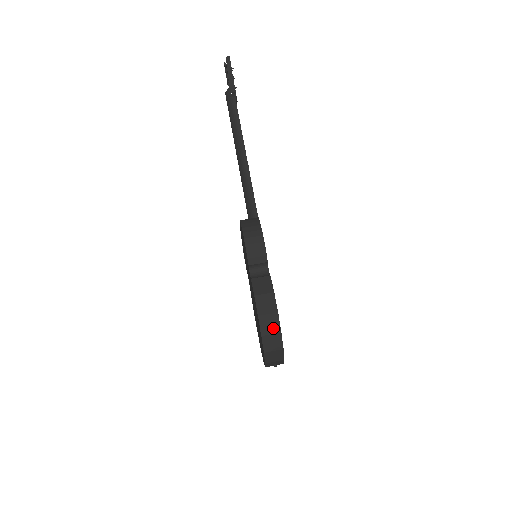
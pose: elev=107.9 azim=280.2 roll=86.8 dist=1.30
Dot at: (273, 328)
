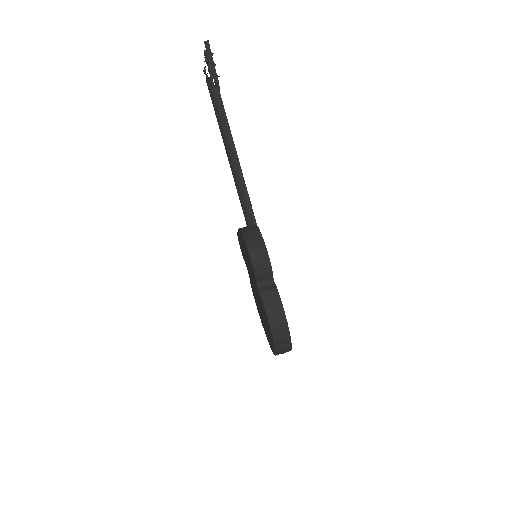
Dot at: (283, 334)
